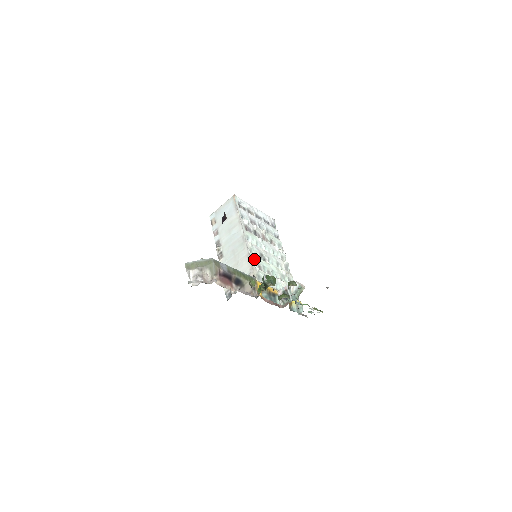
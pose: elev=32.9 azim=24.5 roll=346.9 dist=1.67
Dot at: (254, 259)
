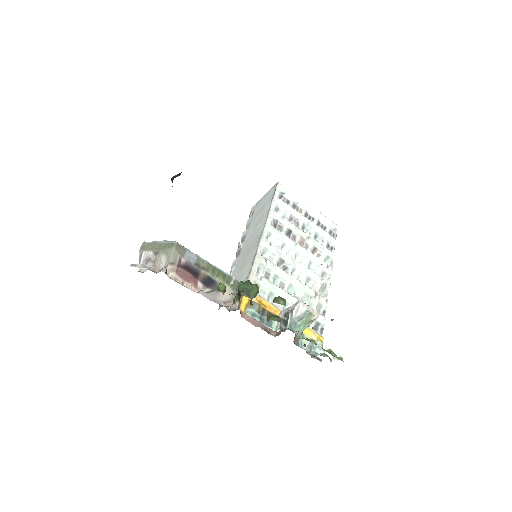
Dot at: (262, 262)
